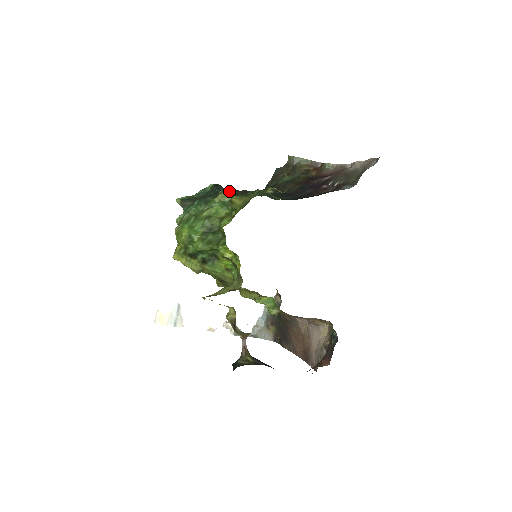
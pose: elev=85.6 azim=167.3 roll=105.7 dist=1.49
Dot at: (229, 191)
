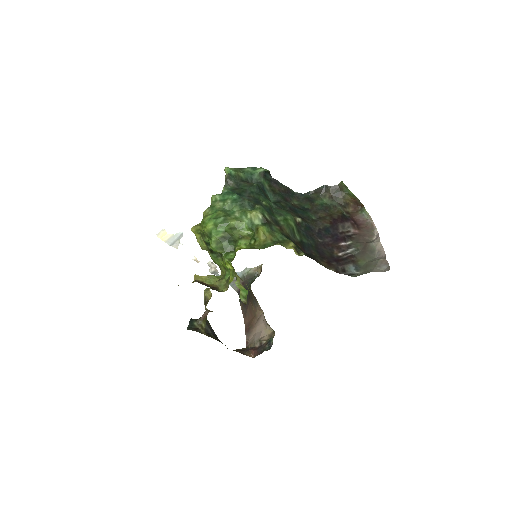
Dot at: (264, 212)
